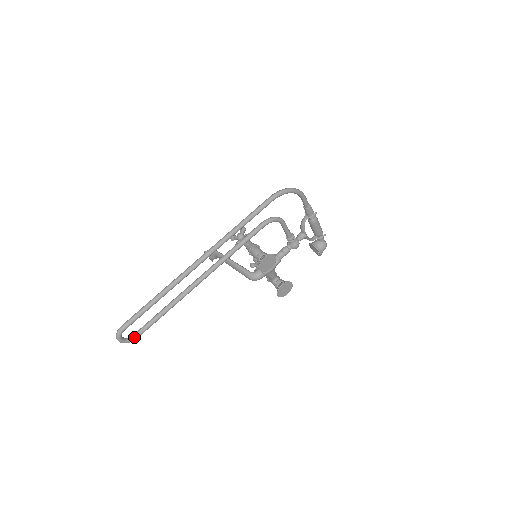
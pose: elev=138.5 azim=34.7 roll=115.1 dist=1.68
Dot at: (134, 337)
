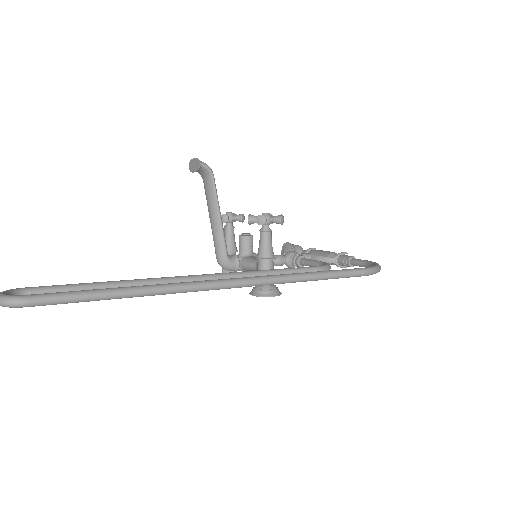
Dot at: occluded
